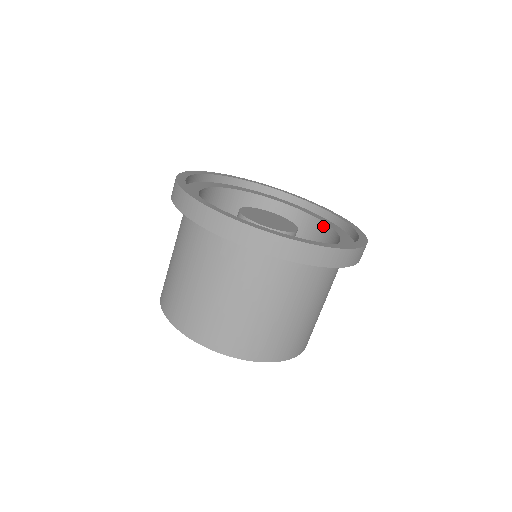
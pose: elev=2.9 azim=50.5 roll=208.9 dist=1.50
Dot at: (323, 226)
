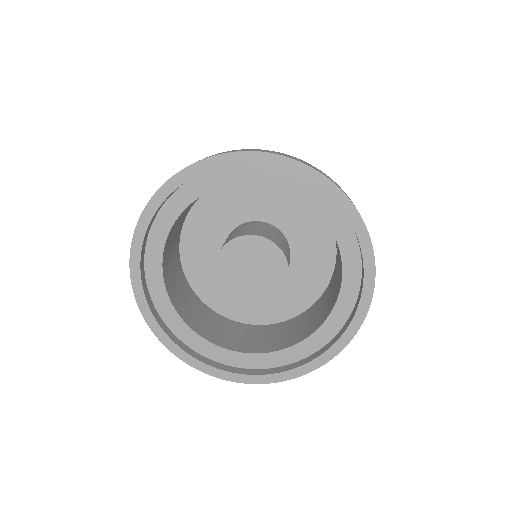
Dot at: (339, 286)
